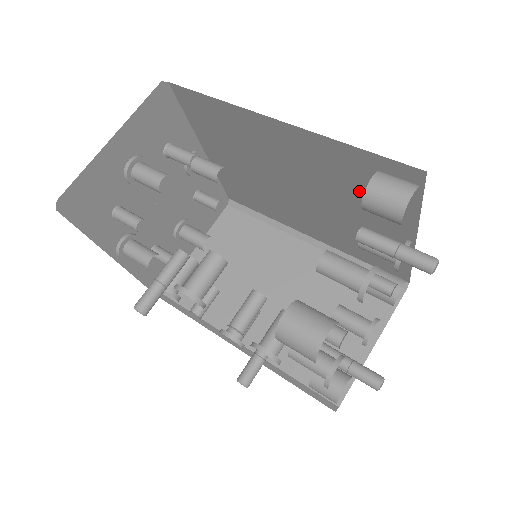
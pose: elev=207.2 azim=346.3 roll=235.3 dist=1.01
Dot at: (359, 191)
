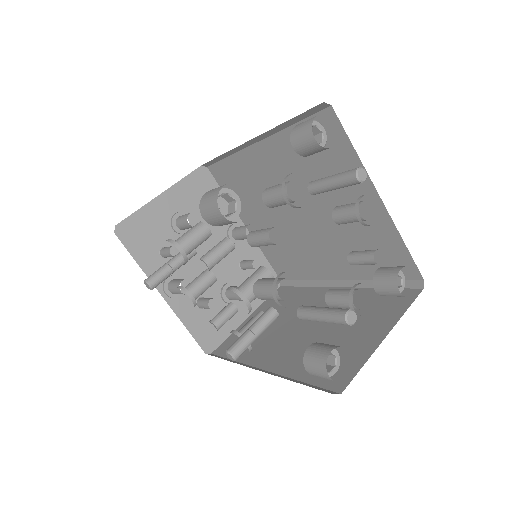
Dot at: (322, 173)
